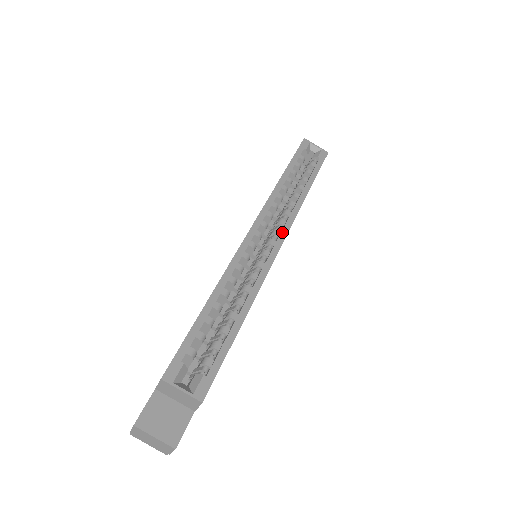
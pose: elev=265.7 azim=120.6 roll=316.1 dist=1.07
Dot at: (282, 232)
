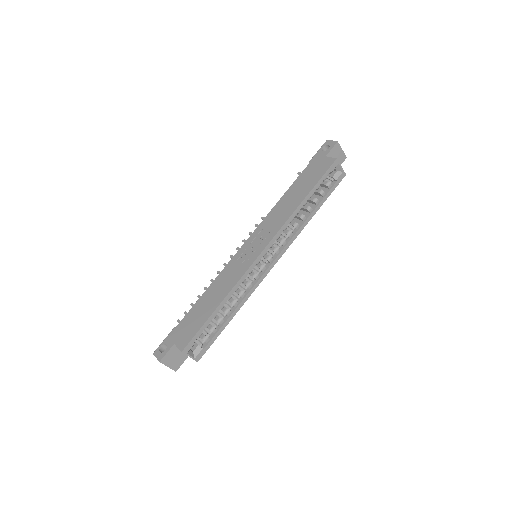
Dot at: (280, 254)
